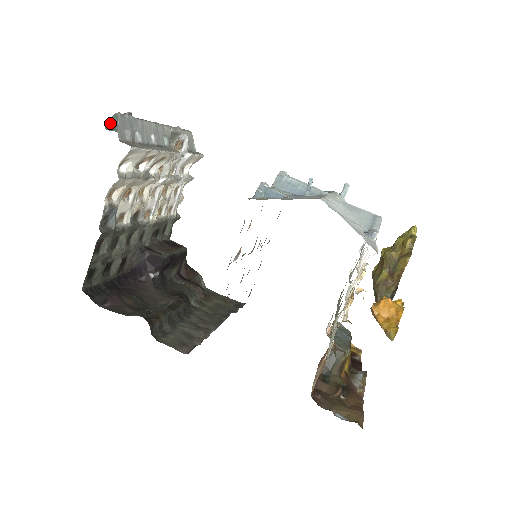
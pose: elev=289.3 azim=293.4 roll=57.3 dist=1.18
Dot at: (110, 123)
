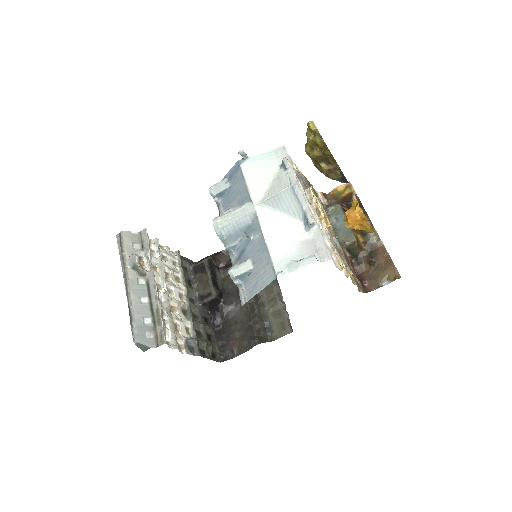
Dot at: (141, 348)
